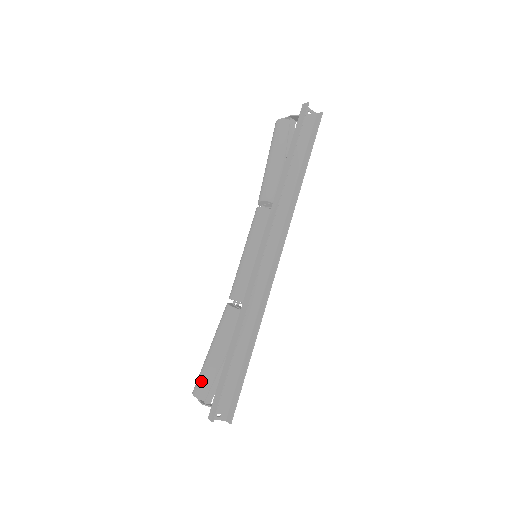
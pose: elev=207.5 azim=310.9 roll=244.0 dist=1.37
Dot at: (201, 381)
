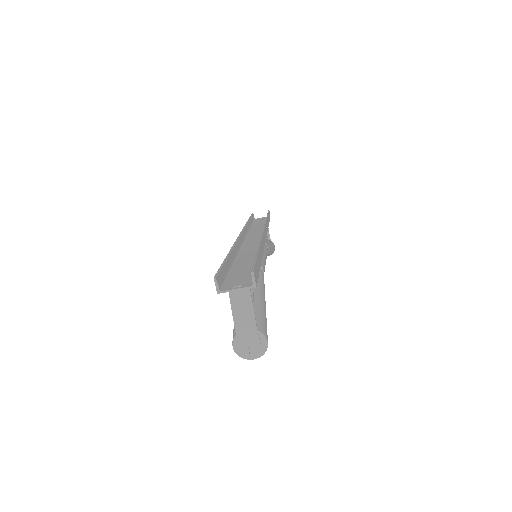
Dot at: occluded
